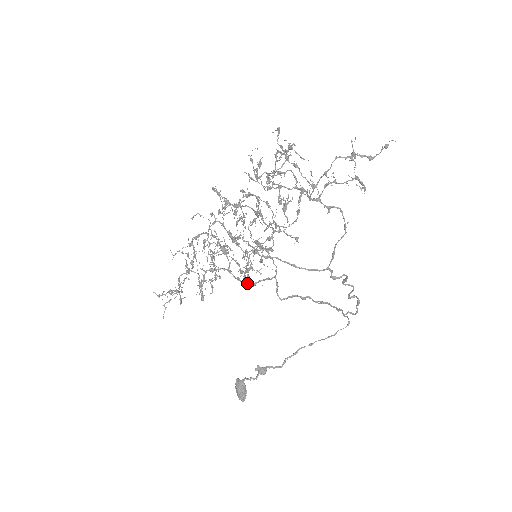
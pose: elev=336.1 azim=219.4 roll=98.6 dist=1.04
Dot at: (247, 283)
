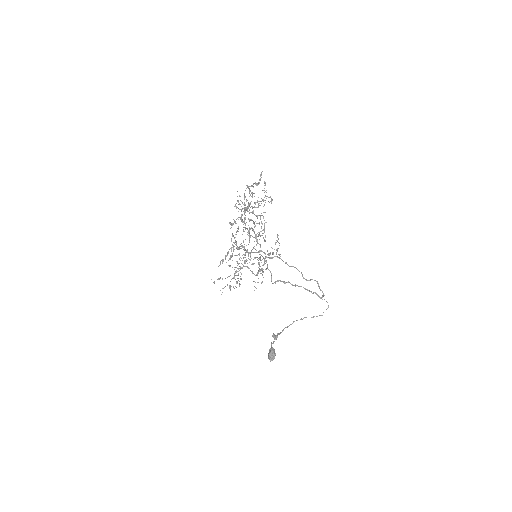
Dot at: occluded
